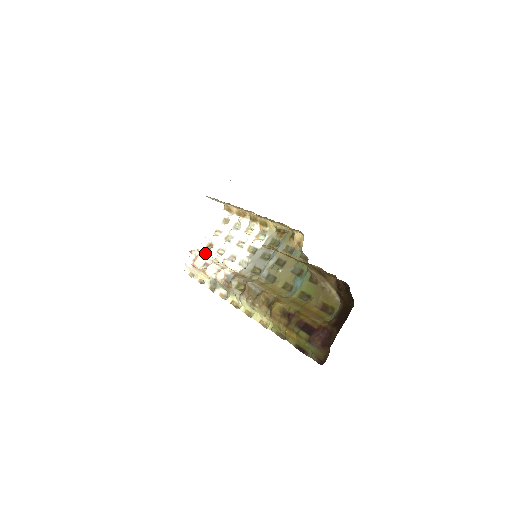
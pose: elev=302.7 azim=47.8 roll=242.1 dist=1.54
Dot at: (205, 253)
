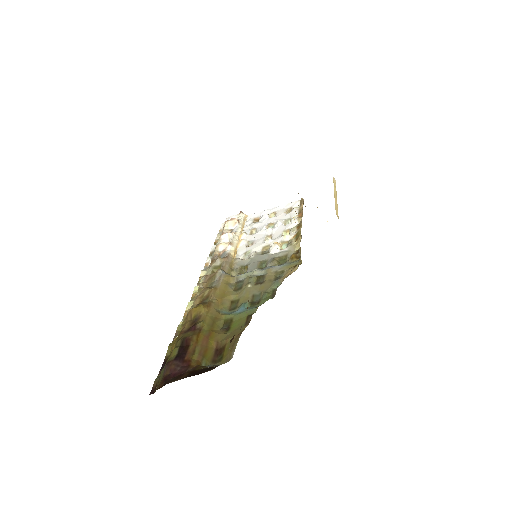
Dot at: (246, 223)
